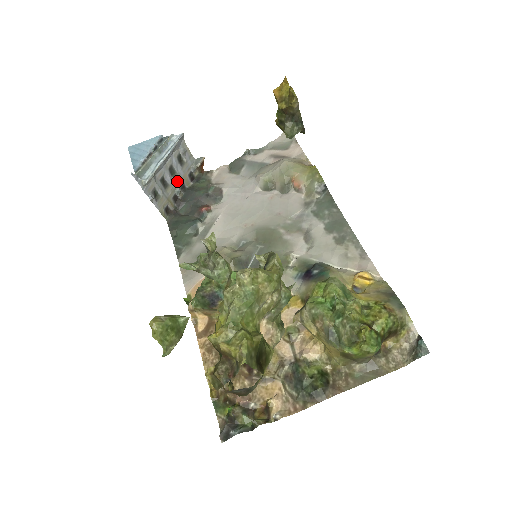
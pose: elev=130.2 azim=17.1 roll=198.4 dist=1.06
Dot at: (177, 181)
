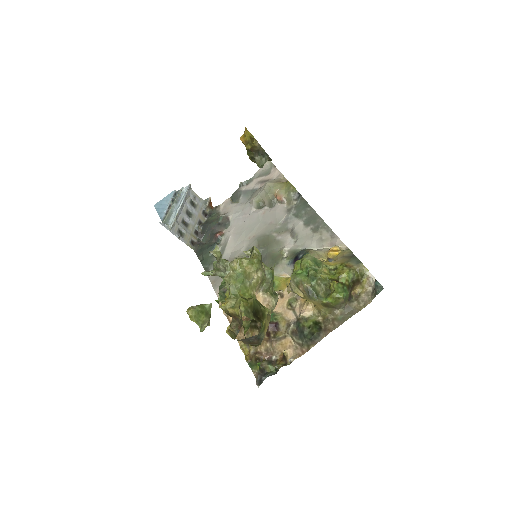
Dot at: (194, 220)
